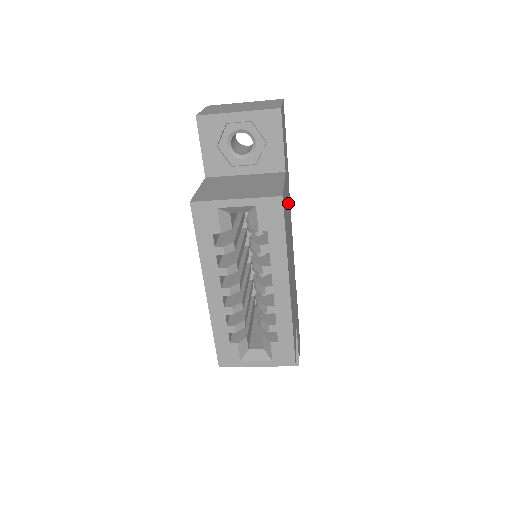
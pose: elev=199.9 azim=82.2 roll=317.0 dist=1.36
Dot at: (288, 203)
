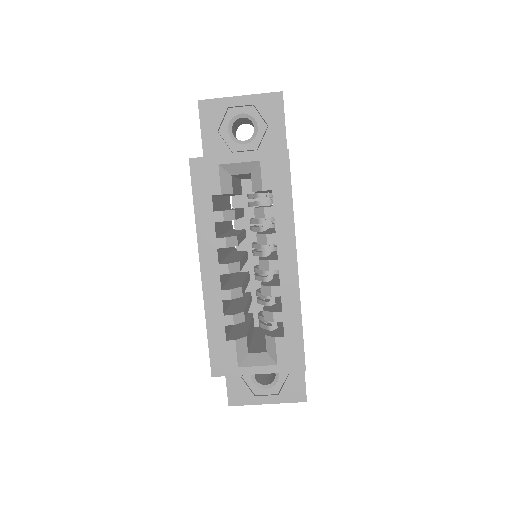
Dot at: occluded
